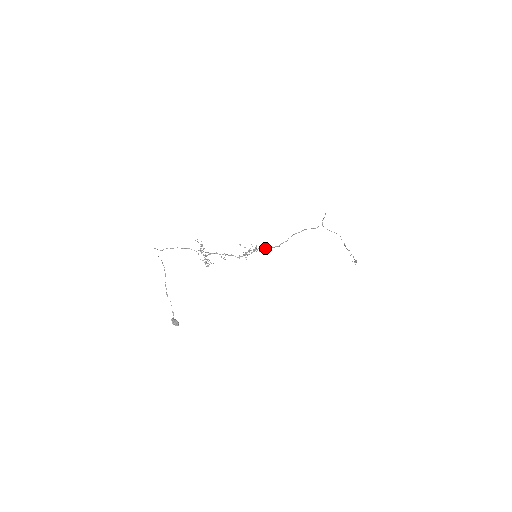
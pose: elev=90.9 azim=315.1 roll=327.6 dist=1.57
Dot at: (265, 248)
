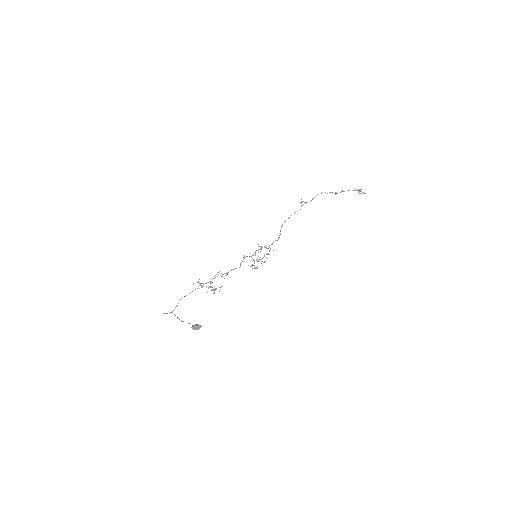
Dot at: occluded
